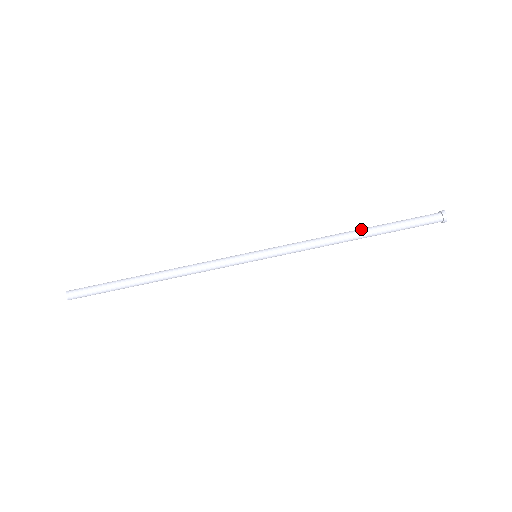
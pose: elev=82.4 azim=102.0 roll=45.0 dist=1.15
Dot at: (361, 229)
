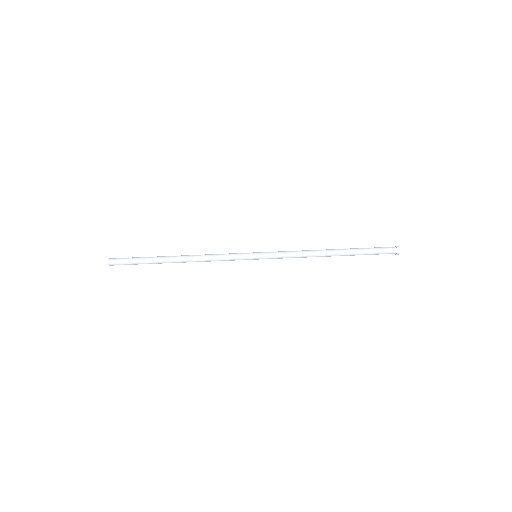
Dot at: (336, 249)
